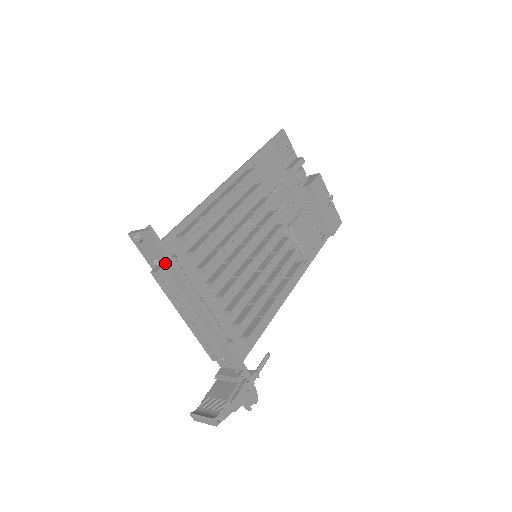
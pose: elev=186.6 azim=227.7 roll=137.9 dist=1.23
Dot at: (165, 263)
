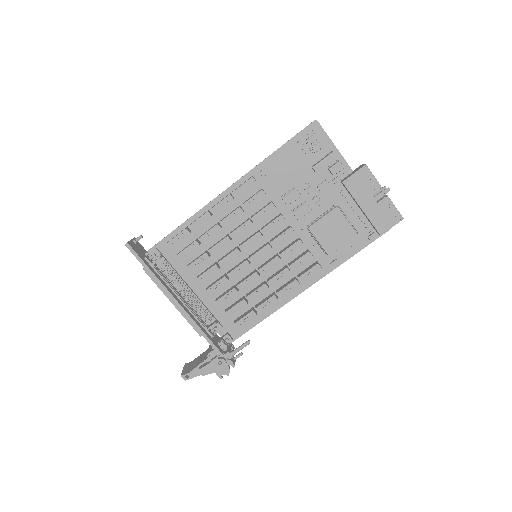
Dot at: (145, 265)
